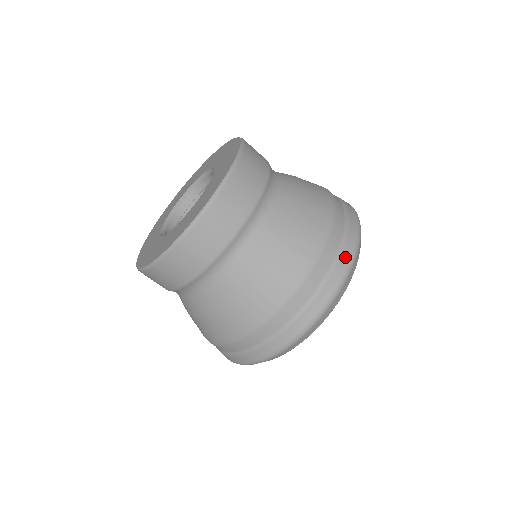
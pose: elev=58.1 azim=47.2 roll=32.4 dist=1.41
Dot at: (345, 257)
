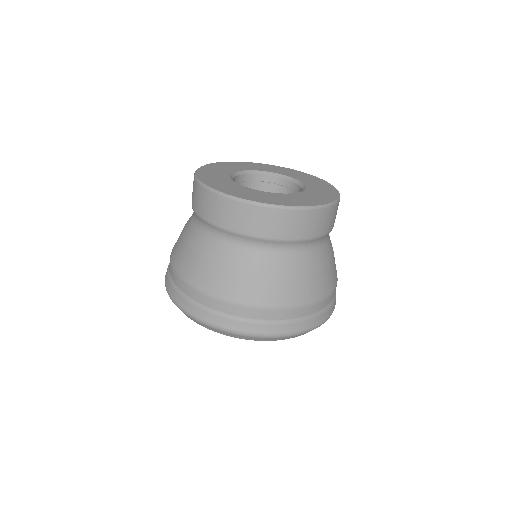
Dot at: (288, 328)
